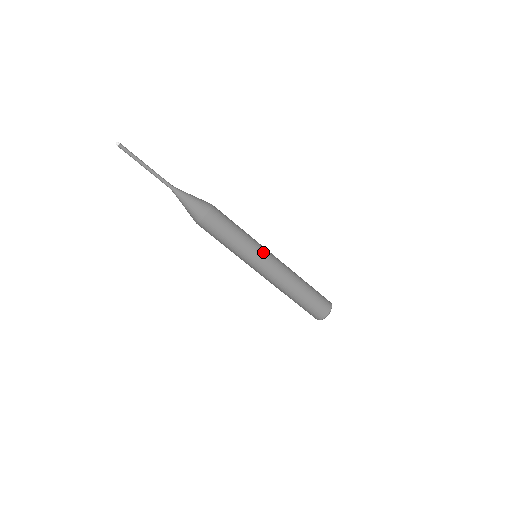
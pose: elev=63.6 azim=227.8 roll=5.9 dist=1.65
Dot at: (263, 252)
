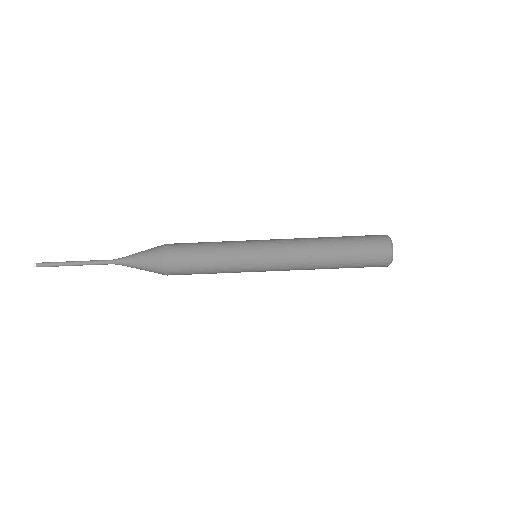
Dot at: (256, 243)
